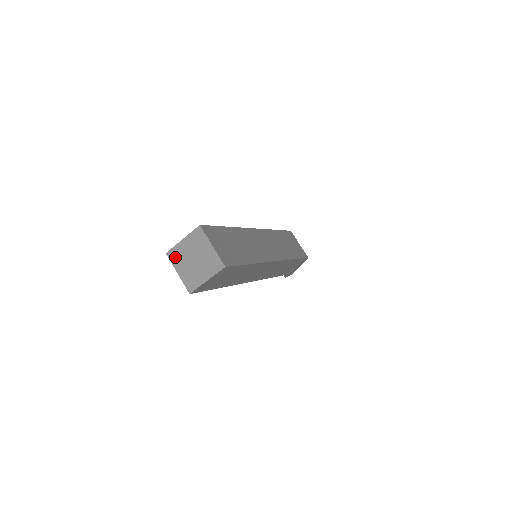
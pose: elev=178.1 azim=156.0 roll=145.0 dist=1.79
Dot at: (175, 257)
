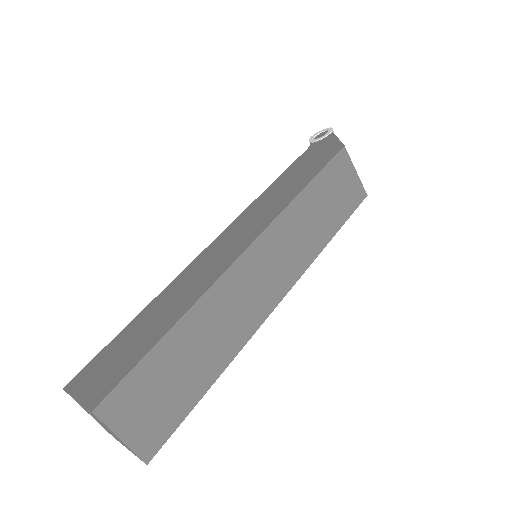
Dot at: occluded
